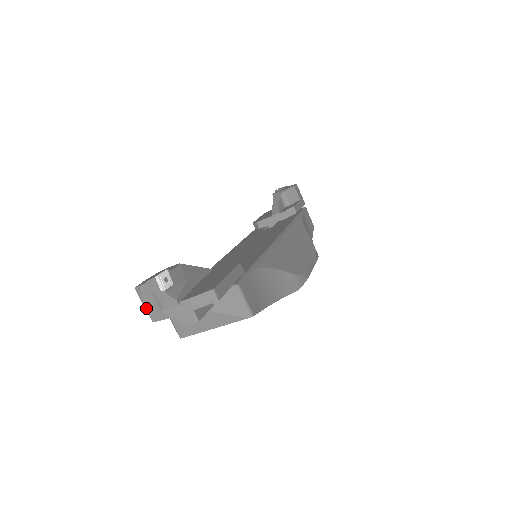
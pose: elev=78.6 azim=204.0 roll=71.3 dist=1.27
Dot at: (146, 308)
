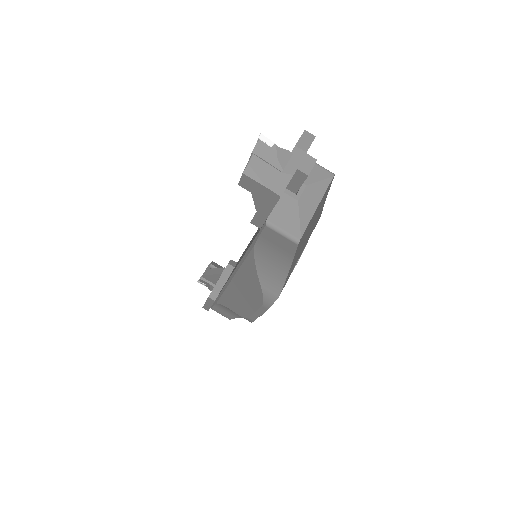
Dot at: (266, 185)
